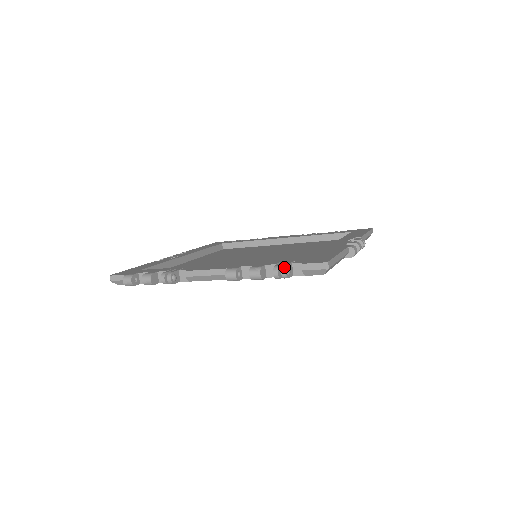
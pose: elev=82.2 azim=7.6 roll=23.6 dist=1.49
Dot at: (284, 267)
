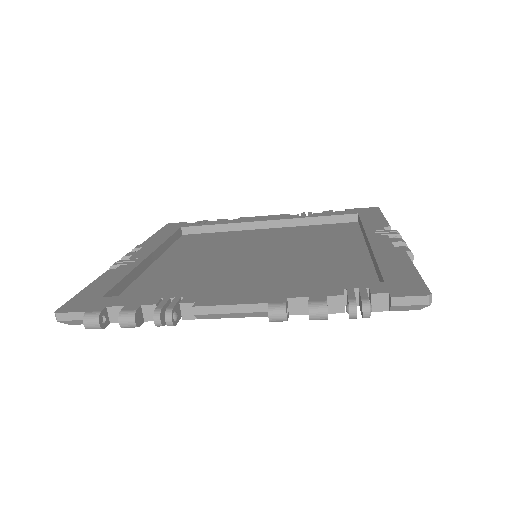
Dot at: (366, 303)
